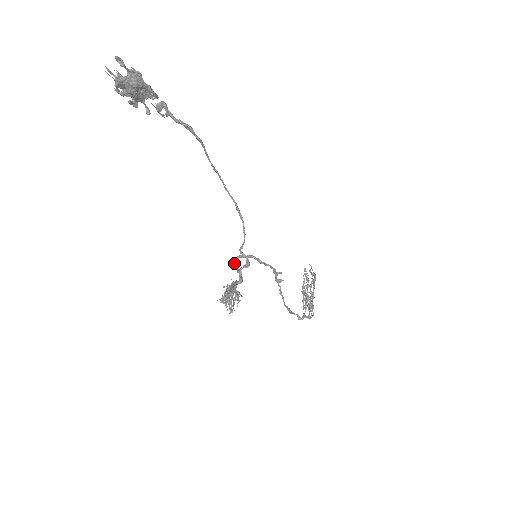
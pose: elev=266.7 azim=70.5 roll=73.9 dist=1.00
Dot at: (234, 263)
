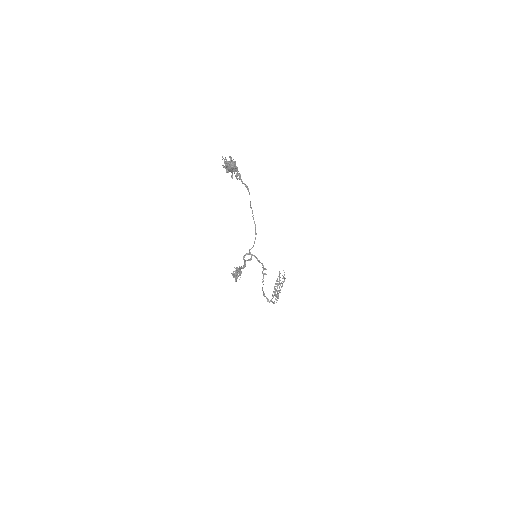
Dot at: (244, 256)
